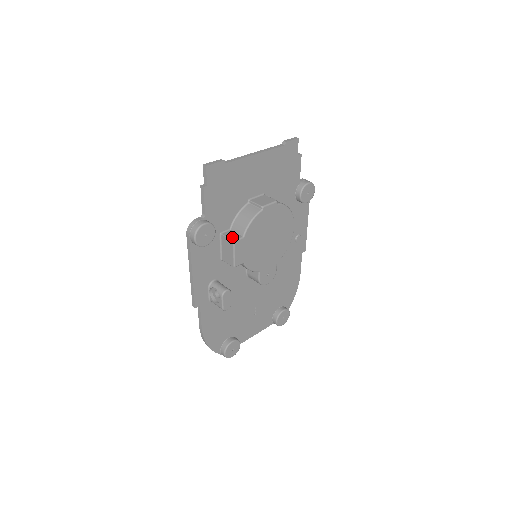
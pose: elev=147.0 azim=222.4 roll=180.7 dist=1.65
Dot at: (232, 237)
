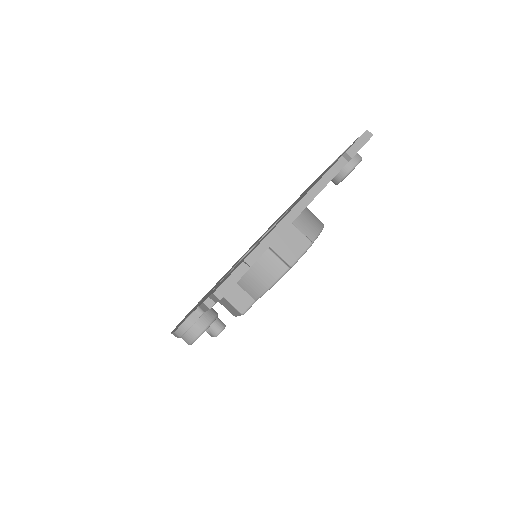
Dot at: (239, 304)
